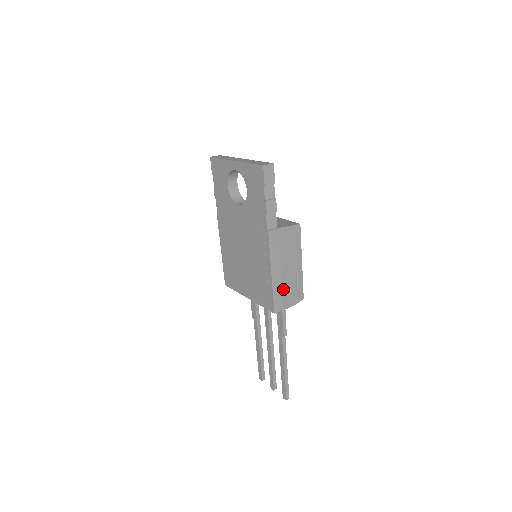
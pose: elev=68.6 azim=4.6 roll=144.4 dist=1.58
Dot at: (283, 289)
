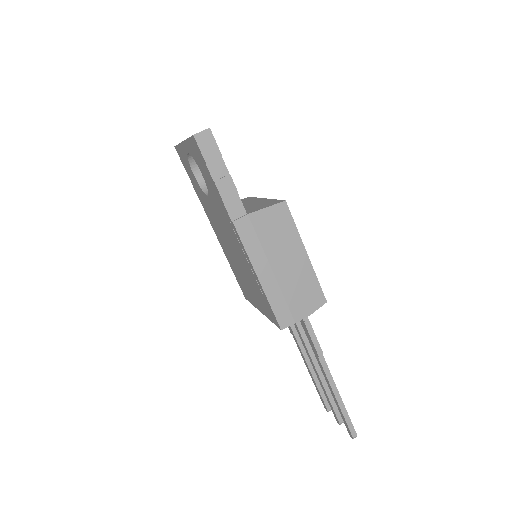
Dot at: (285, 295)
